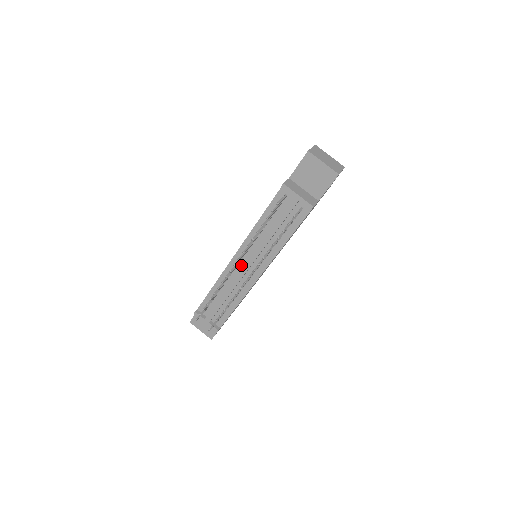
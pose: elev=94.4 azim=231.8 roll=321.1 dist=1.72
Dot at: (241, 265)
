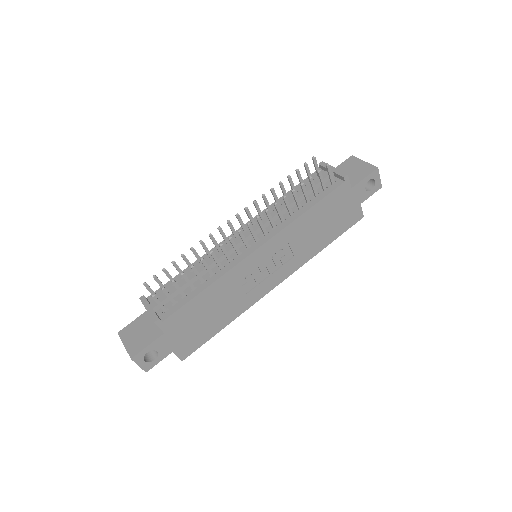
Dot at: occluded
